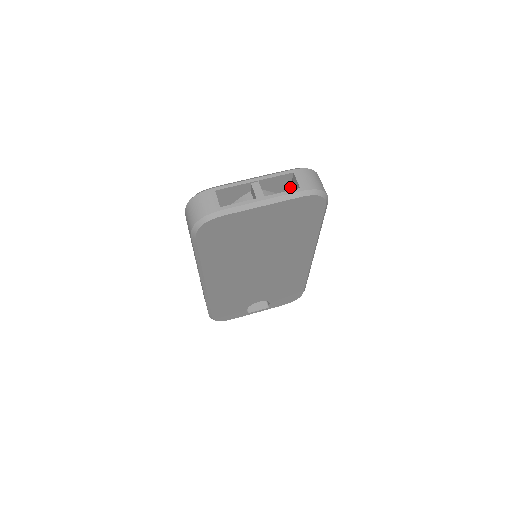
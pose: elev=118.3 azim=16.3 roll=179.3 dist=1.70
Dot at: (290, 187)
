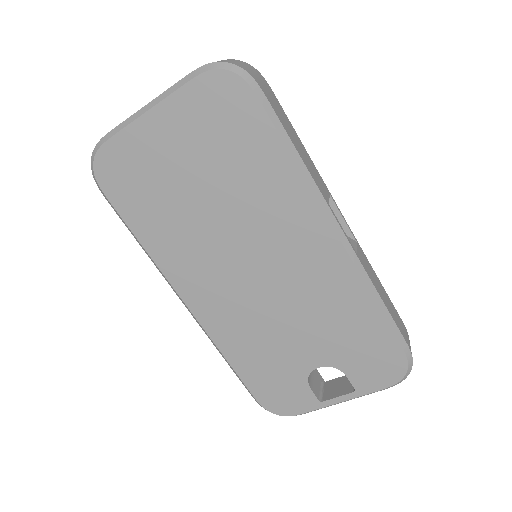
Dot at: occluded
